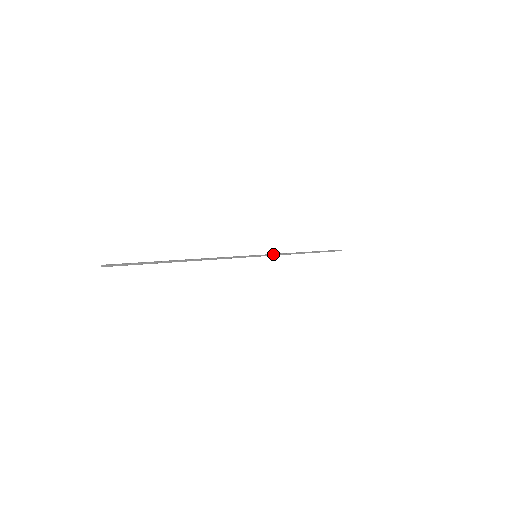
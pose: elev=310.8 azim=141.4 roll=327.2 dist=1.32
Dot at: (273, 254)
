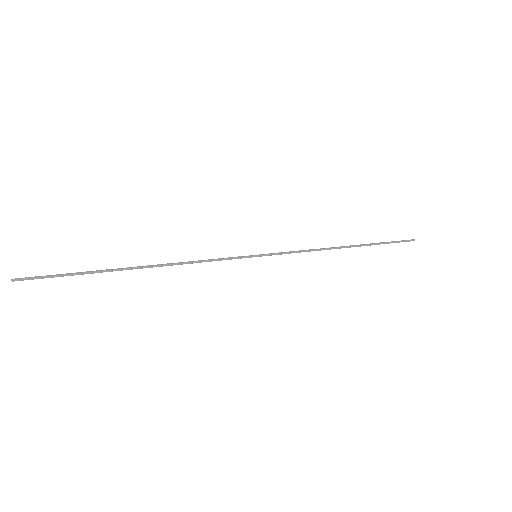
Dot at: (286, 252)
